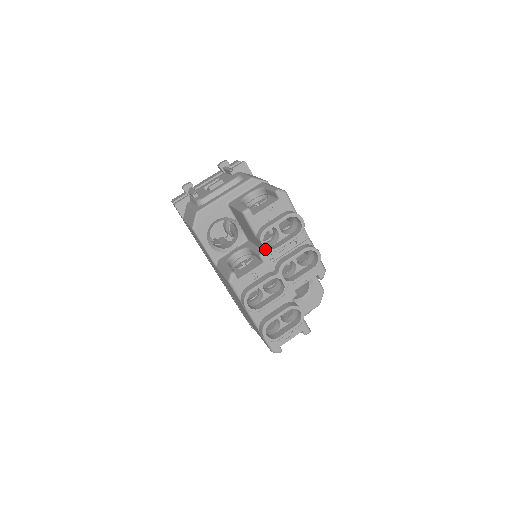
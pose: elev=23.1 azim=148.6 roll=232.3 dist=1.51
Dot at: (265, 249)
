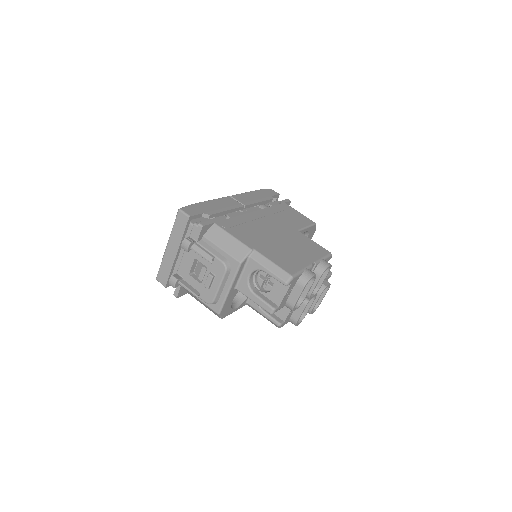
Dot at: occluded
